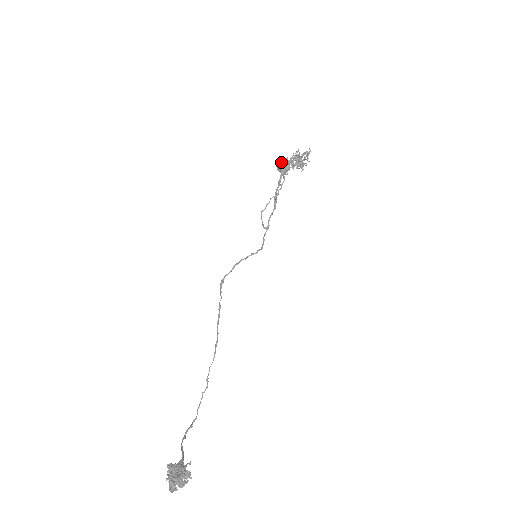
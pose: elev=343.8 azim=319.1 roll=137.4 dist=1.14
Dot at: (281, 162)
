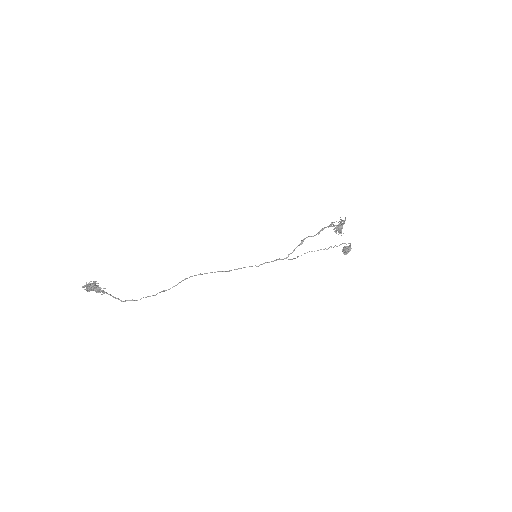
Dot at: (345, 246)
